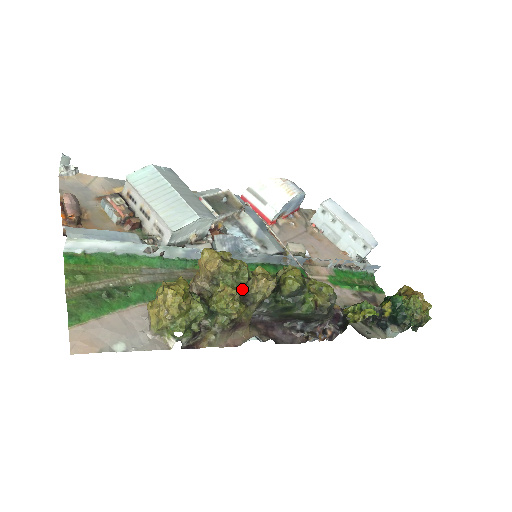
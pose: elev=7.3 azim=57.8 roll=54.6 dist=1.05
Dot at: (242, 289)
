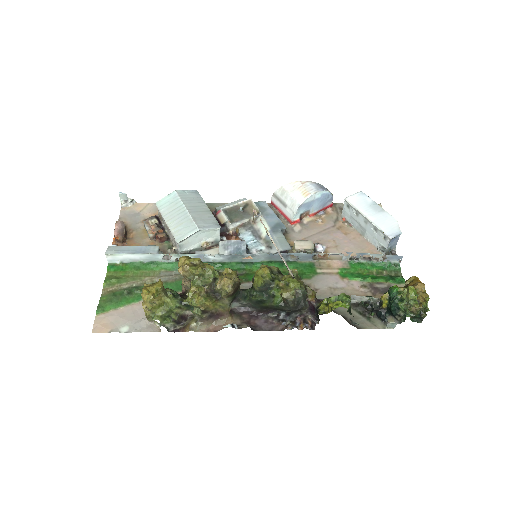
Dot at: (207, 287)
